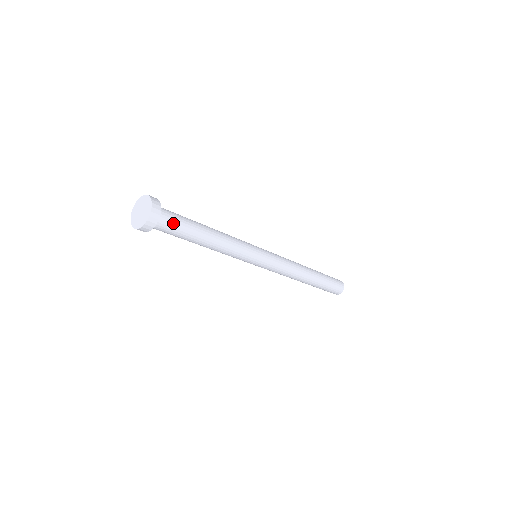
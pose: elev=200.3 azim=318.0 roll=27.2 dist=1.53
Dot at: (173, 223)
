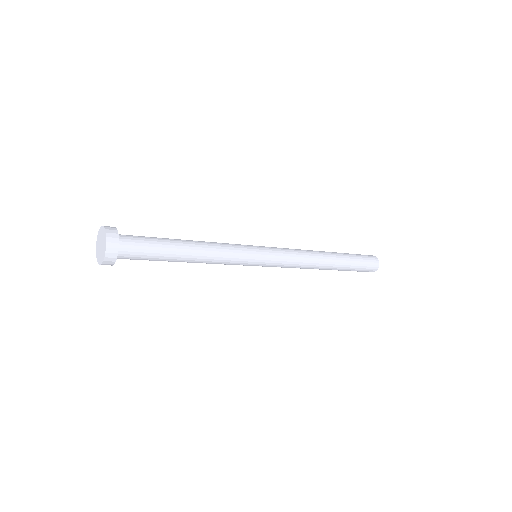
Dot at: (139, 244)
